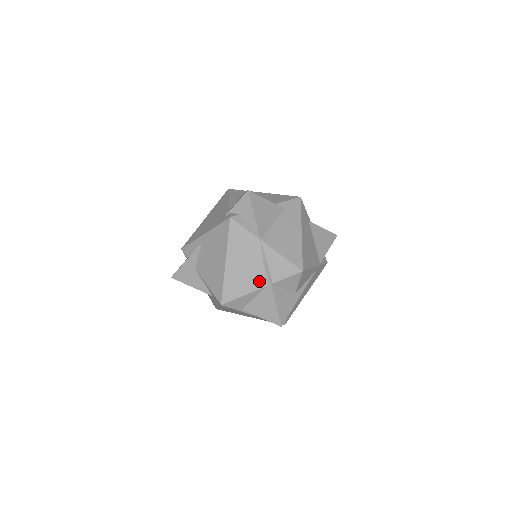
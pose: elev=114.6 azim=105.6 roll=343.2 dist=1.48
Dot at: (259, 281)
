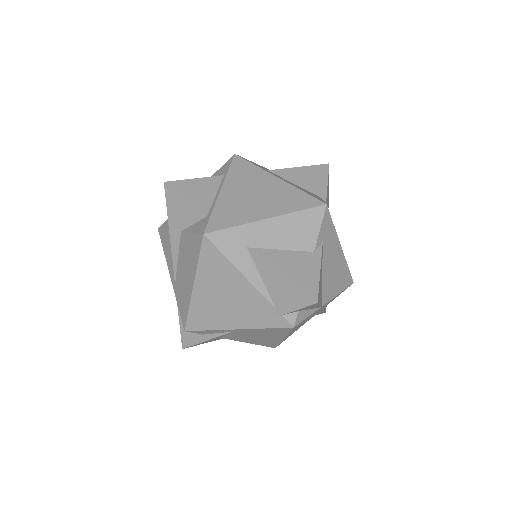
Dot at: occluded
